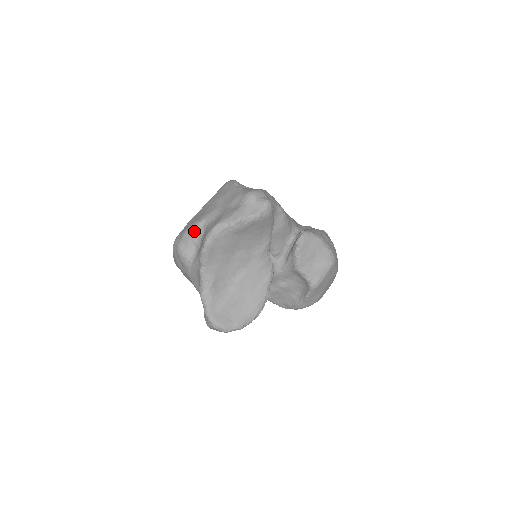
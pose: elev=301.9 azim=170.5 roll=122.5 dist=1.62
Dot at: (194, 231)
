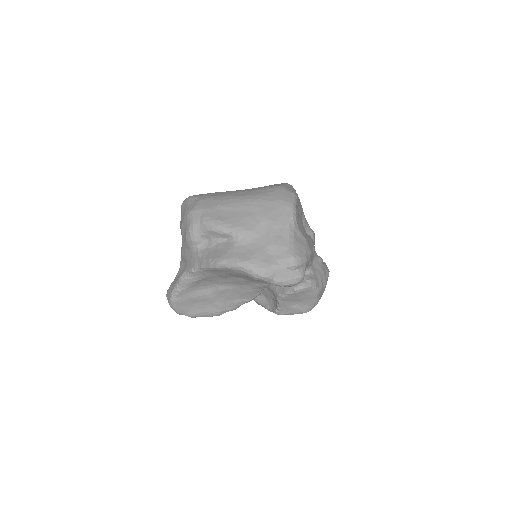
Dot at: (218, 232)
